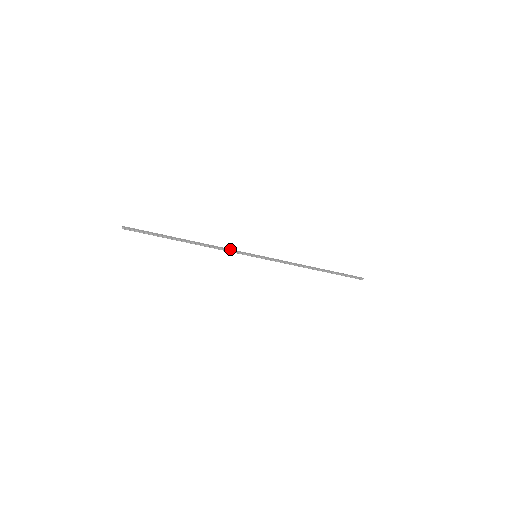
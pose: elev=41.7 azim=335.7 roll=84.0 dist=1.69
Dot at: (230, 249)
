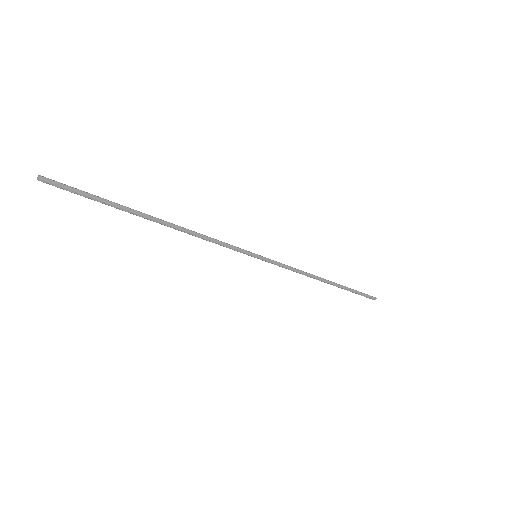
Dot at: (222, 242)
